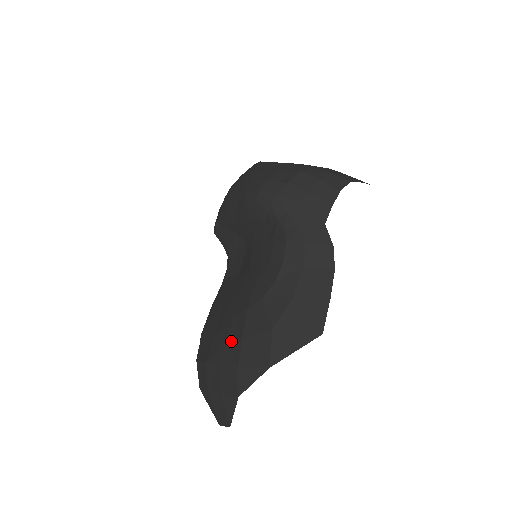
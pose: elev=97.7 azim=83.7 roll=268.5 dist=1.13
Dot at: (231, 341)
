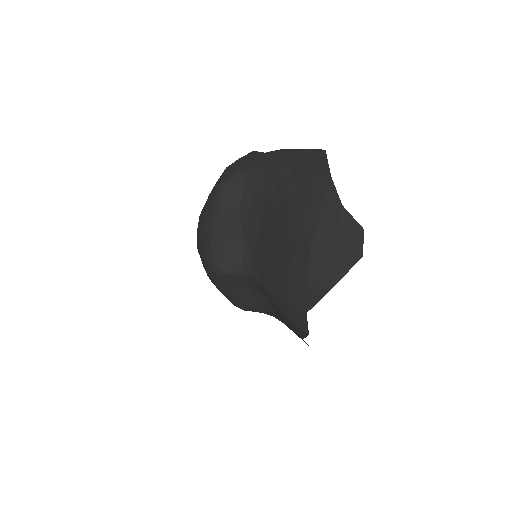
Dot at: (303, 213)
